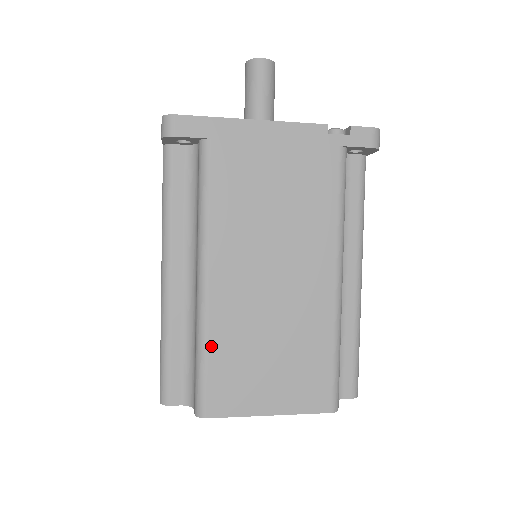
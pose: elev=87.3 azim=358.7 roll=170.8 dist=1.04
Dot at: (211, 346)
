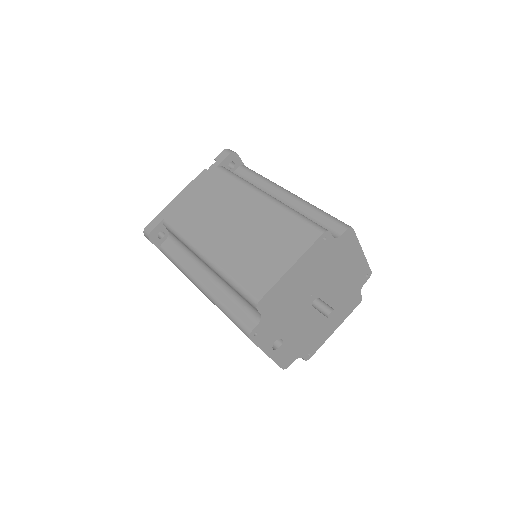
Dot at: occluded
